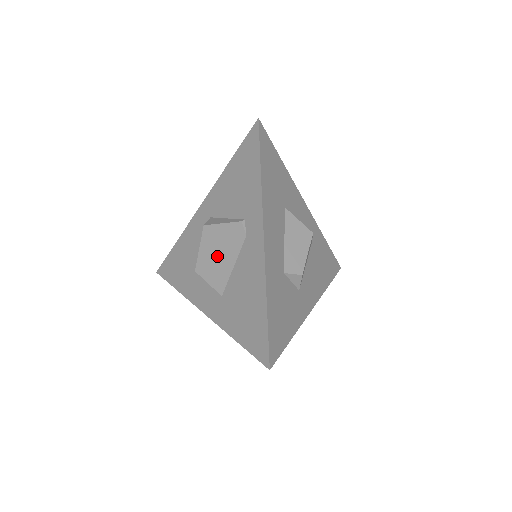
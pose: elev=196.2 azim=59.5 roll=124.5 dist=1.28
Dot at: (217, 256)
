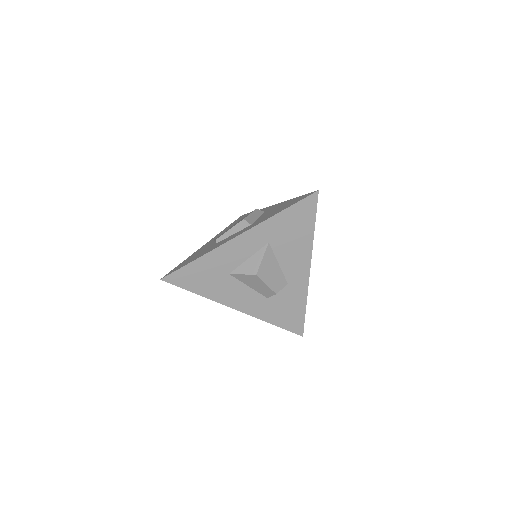
Dot at: occluded
